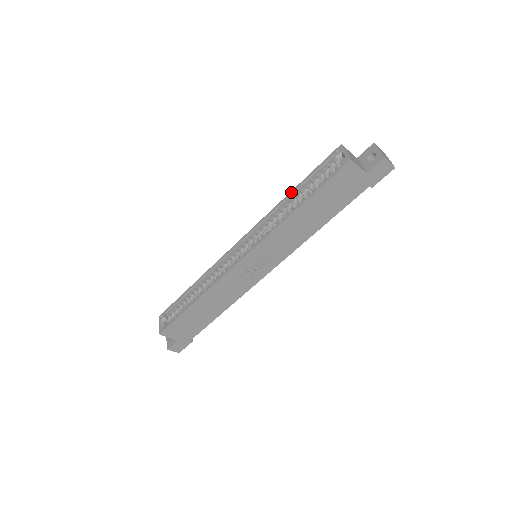
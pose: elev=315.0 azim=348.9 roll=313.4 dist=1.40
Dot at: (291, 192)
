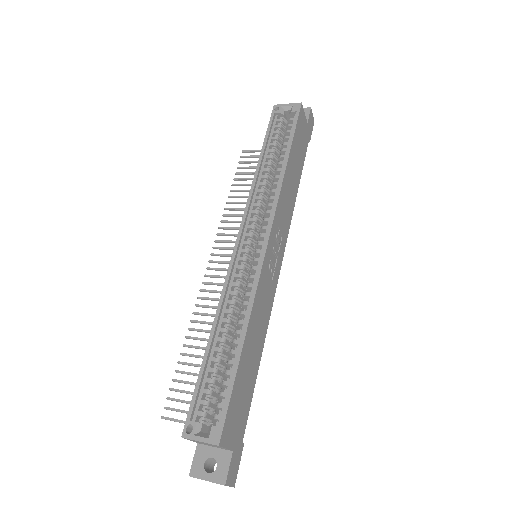
Dot at: (260, 160)
